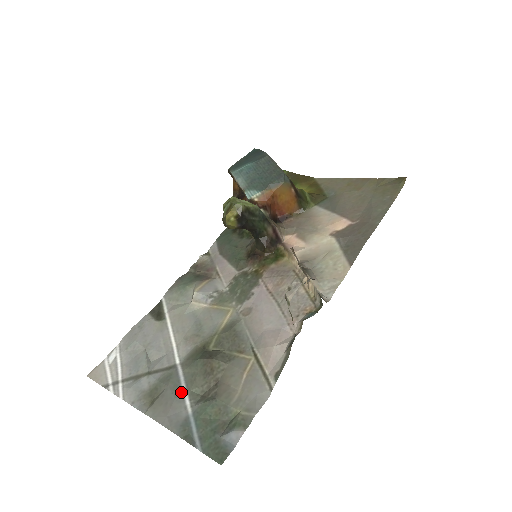
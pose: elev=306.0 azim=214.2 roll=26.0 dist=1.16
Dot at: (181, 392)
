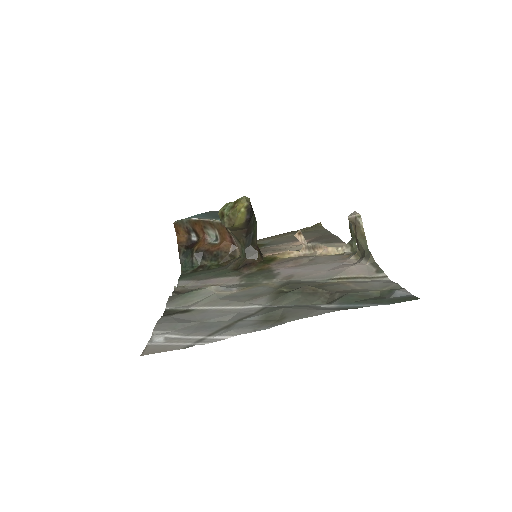
Dot at: (304, 305)
